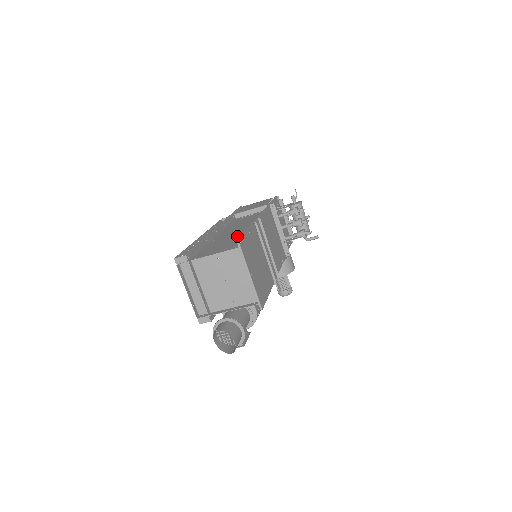
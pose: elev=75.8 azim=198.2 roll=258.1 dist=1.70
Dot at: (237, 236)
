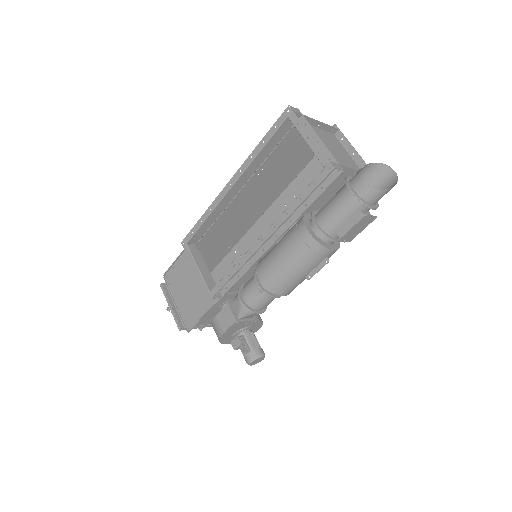
Dot at: (290, 168)
